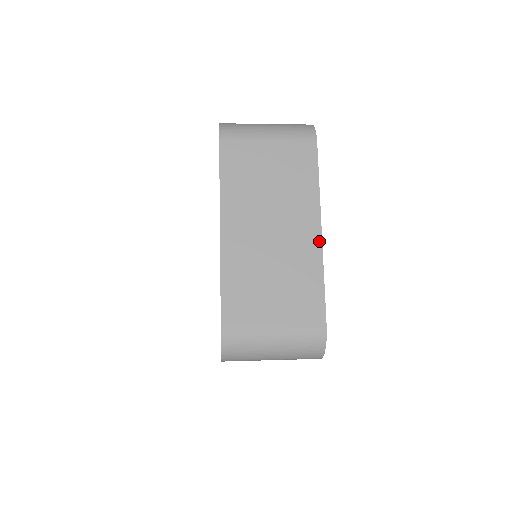
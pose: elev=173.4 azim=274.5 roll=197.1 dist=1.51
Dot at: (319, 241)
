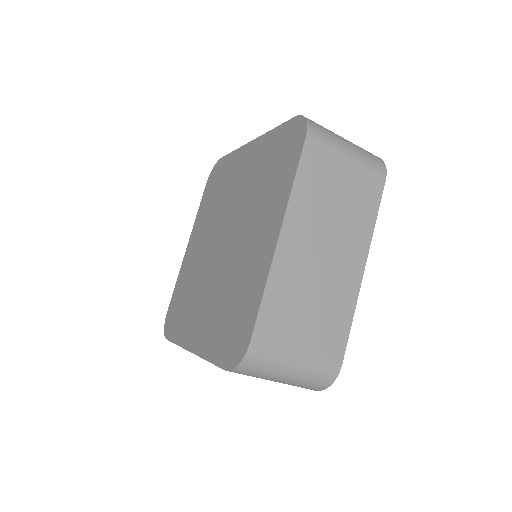
Dot at: (360, 279)
